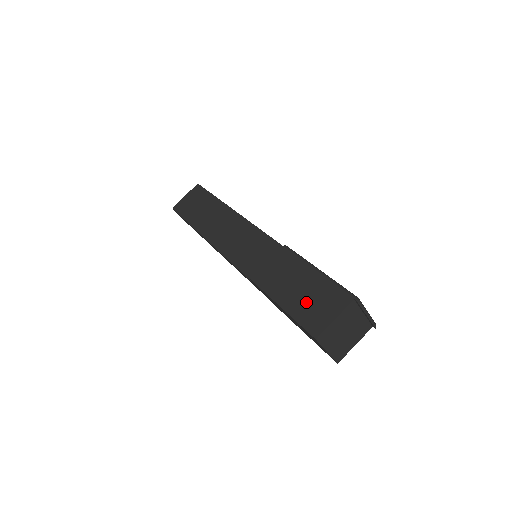
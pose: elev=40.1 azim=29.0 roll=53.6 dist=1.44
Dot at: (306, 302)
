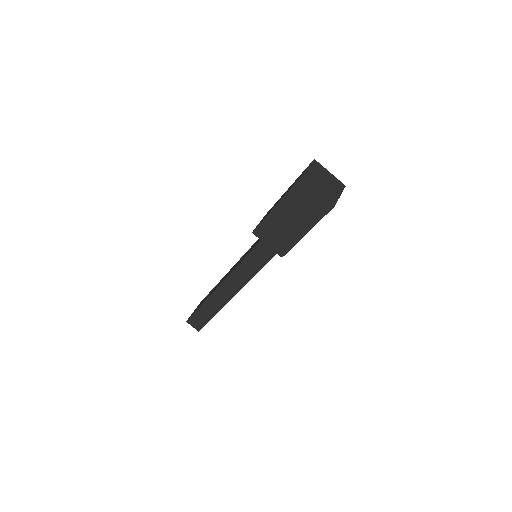
Dot at: occluded
